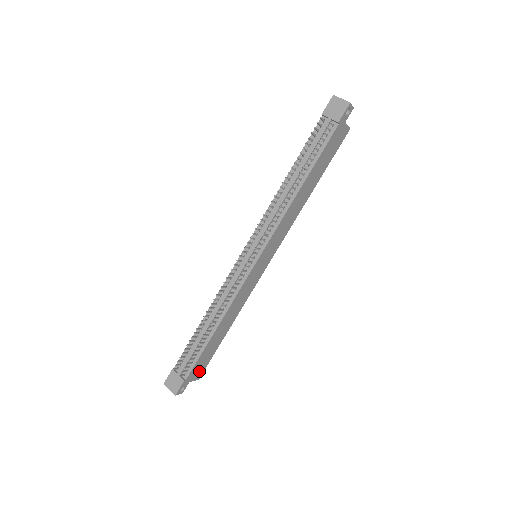
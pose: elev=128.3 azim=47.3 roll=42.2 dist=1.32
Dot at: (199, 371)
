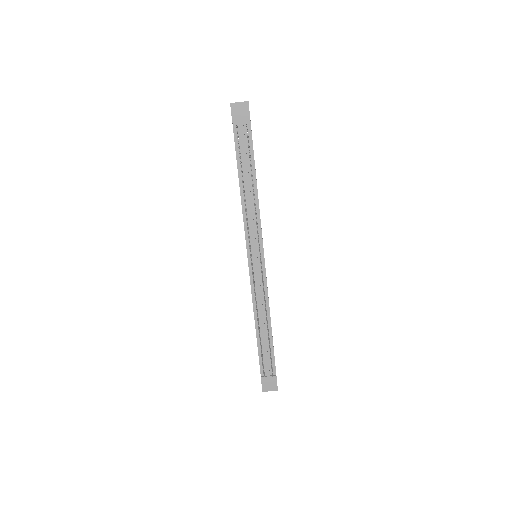
Dot at: occluded
